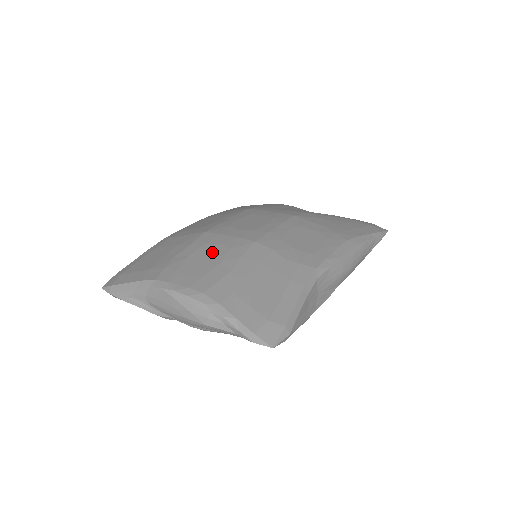
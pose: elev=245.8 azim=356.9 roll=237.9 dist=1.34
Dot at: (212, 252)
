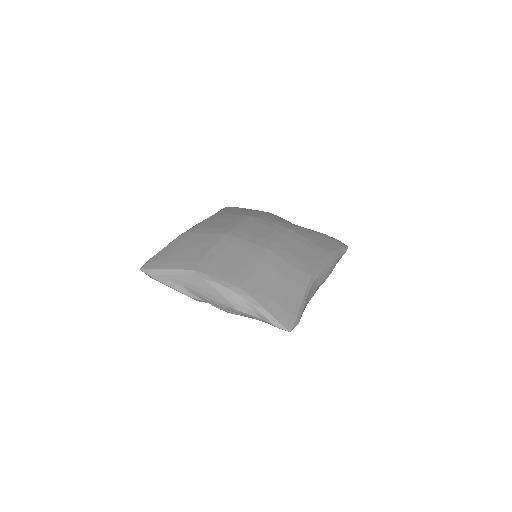
Dot at: (237, 253)
